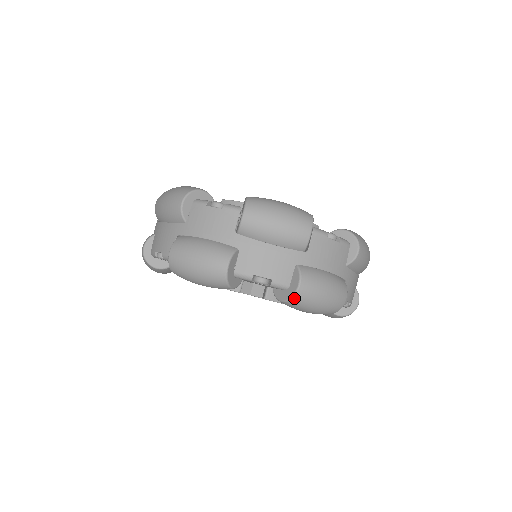
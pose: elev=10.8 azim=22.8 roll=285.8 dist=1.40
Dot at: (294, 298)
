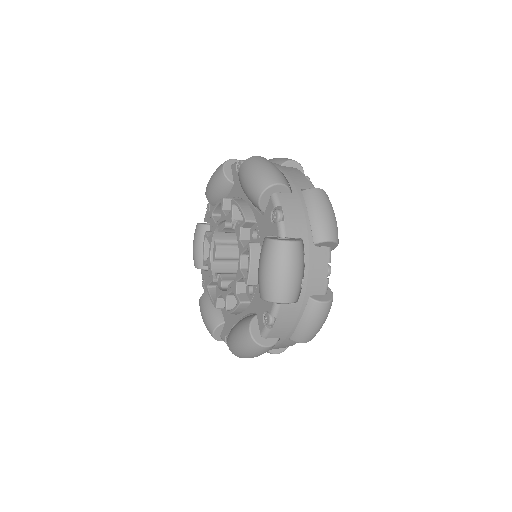
Dot at: (279, 242)
